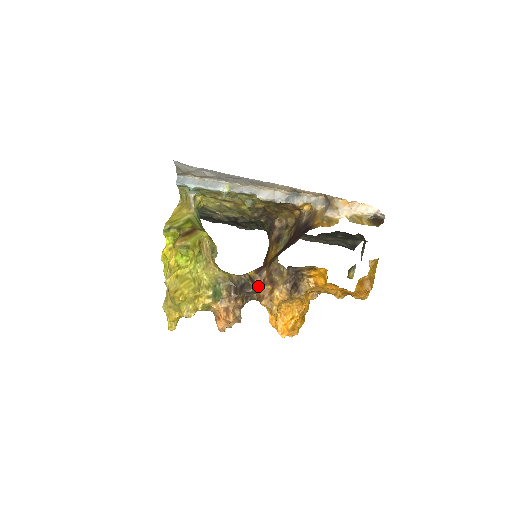
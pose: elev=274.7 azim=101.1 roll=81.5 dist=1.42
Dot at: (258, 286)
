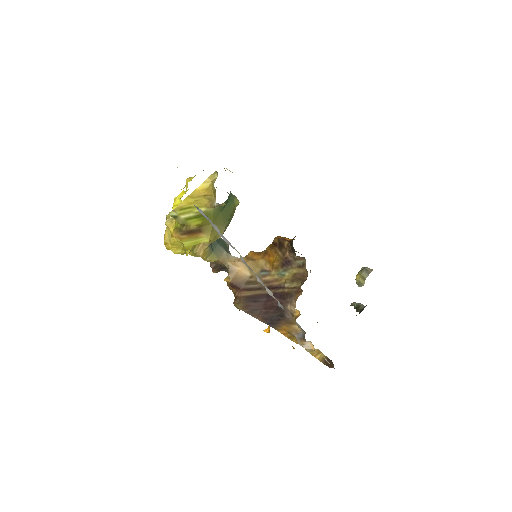
Dot at: (228, 285)
